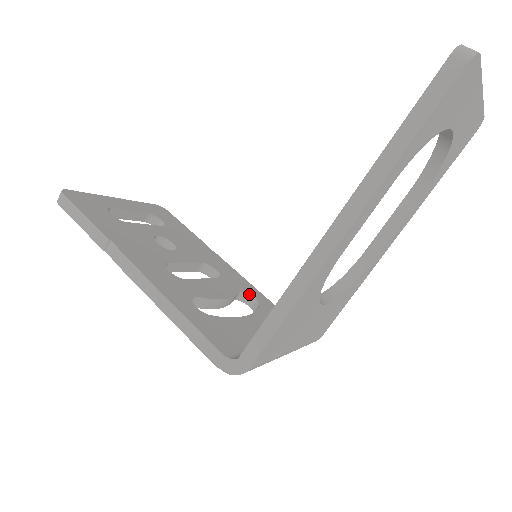
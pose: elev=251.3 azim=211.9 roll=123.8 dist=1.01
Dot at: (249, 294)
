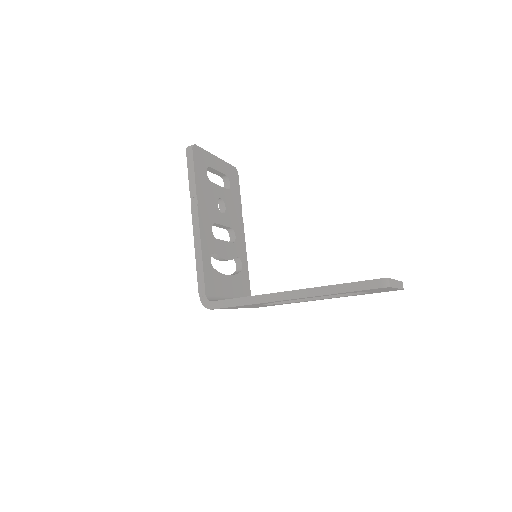
Dot at: (241, 261)
